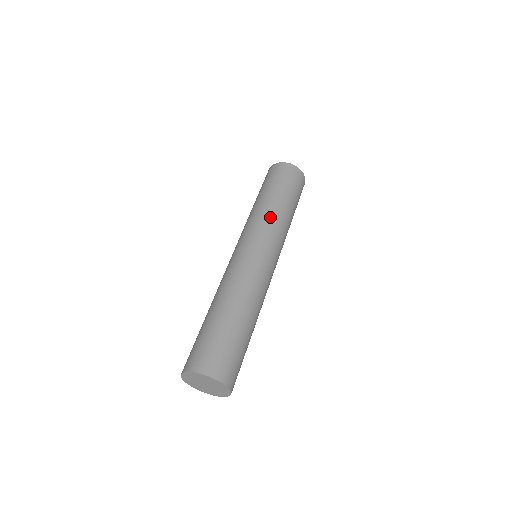
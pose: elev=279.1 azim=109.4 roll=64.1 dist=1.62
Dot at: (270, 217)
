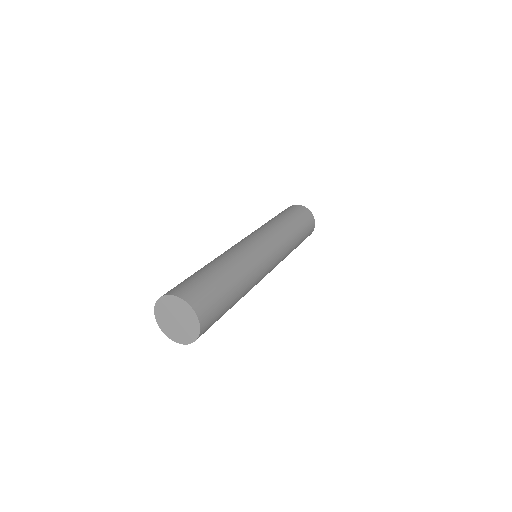
Dot at: (276, 227)
